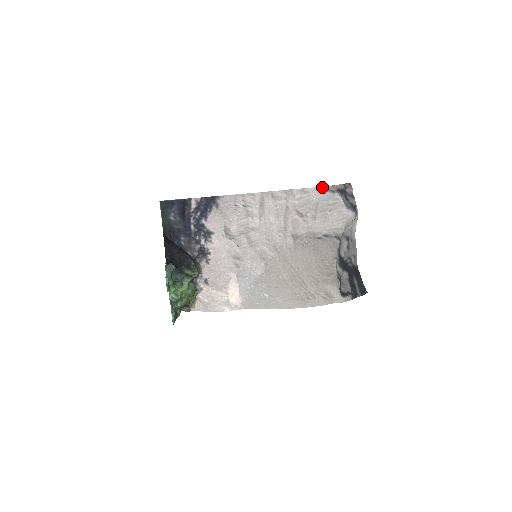
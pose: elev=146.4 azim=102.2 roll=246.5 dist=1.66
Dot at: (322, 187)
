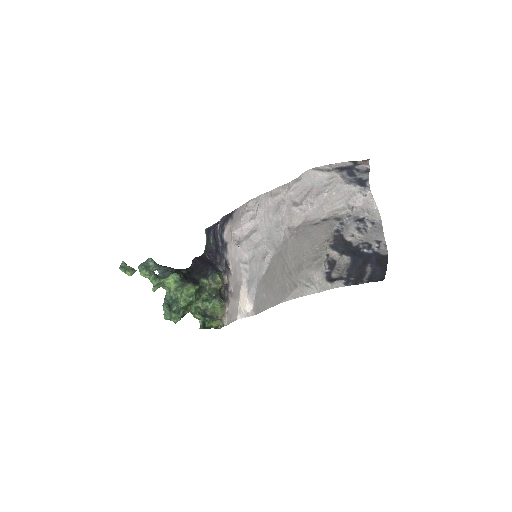
Dot at: (312, 169)
